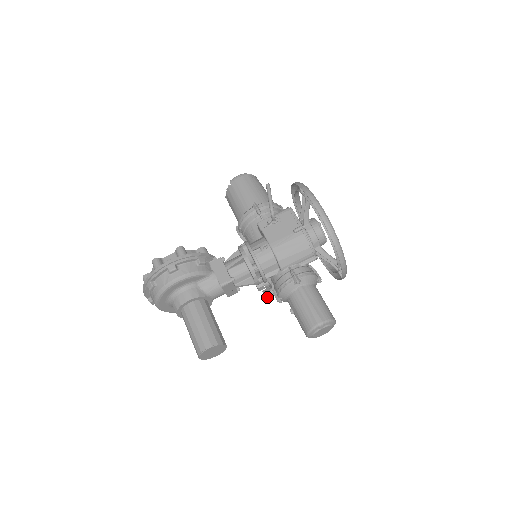
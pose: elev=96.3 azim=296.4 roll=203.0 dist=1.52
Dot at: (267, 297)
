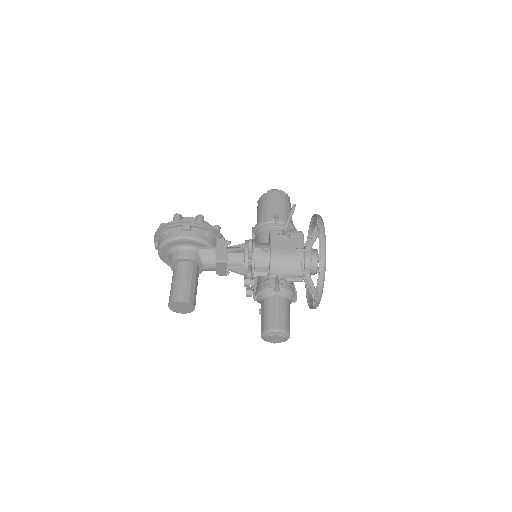
Dot at: (247, 294)
